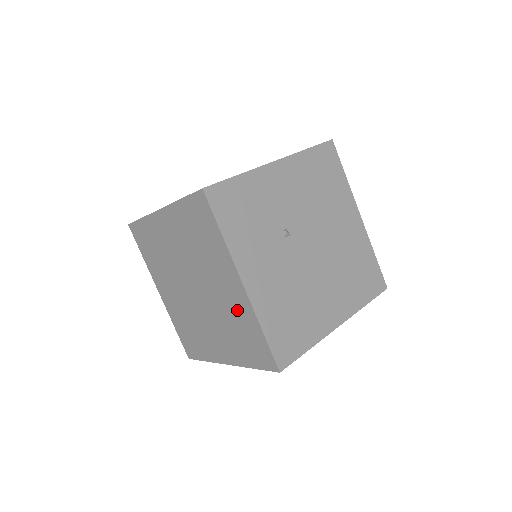
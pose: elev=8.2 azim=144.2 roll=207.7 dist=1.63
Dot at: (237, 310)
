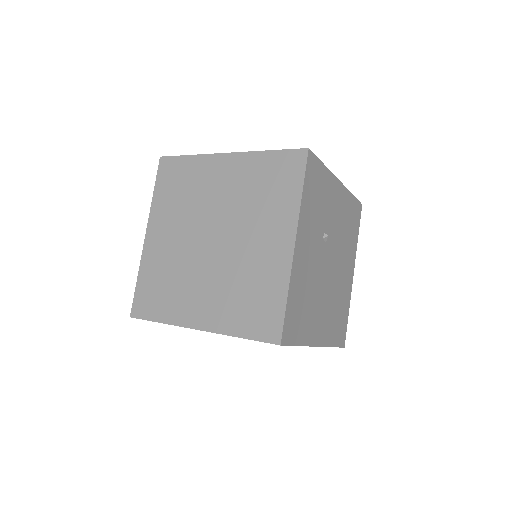
Dot at: (265, 270)
